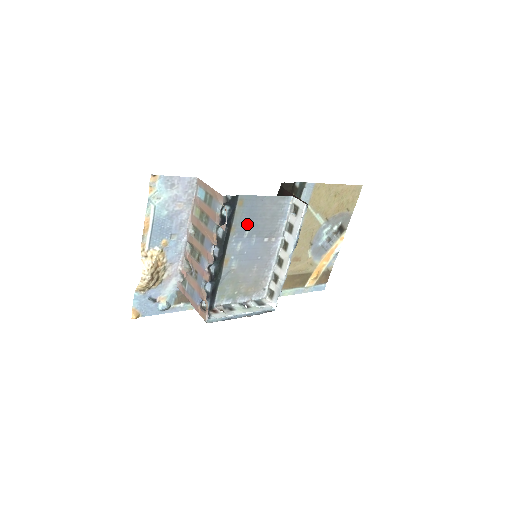
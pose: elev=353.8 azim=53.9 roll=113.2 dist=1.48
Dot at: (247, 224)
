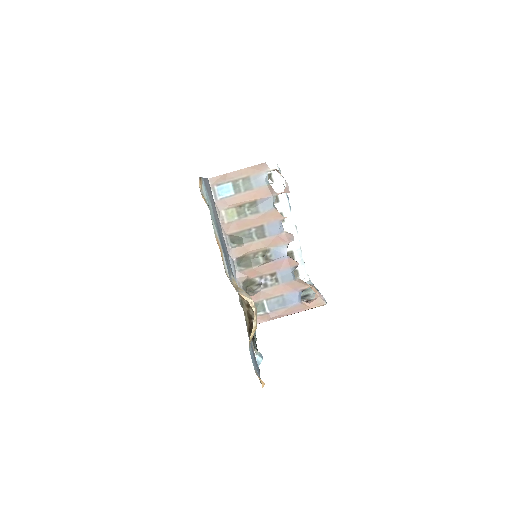
Dot at: occluded
